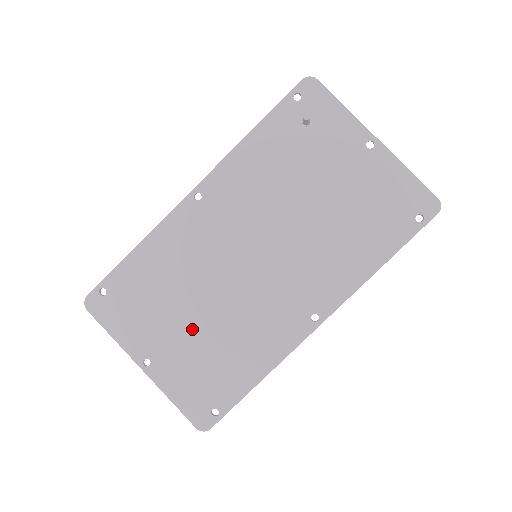
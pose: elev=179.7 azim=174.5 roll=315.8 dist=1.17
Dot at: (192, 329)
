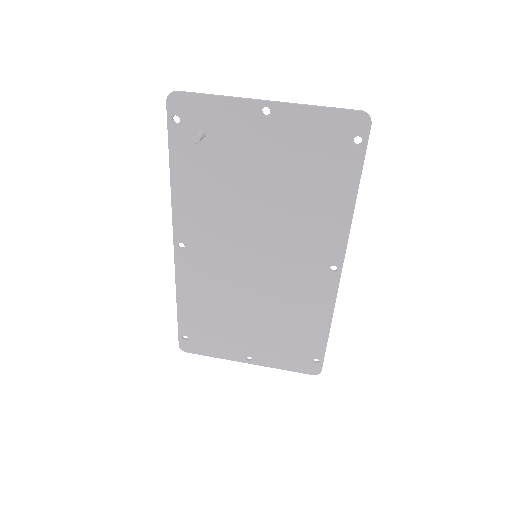
Dot at: (257, 326)
